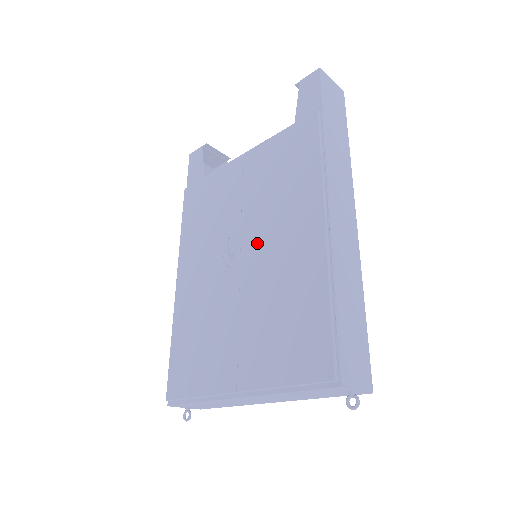
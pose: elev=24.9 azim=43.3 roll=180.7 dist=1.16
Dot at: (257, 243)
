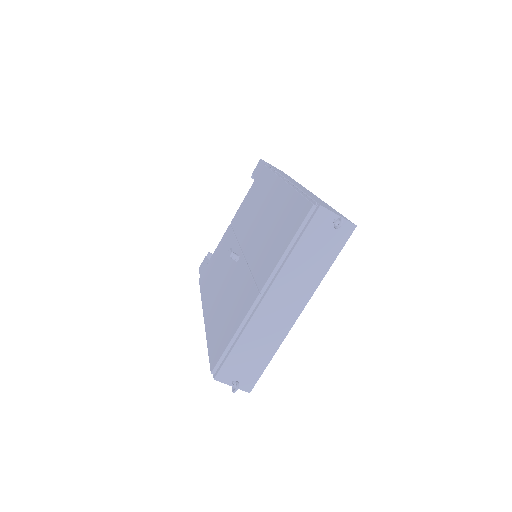
Dot at: (250, 233)
